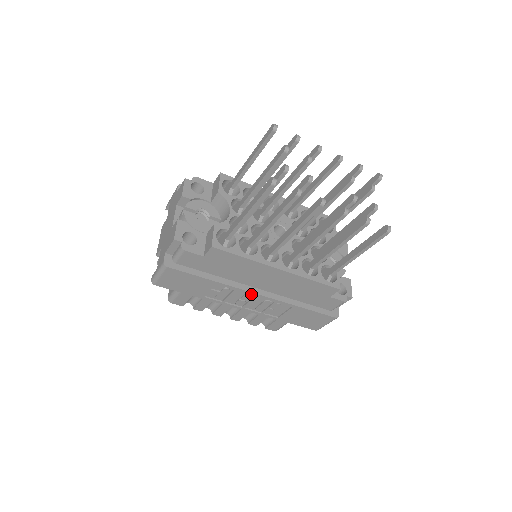
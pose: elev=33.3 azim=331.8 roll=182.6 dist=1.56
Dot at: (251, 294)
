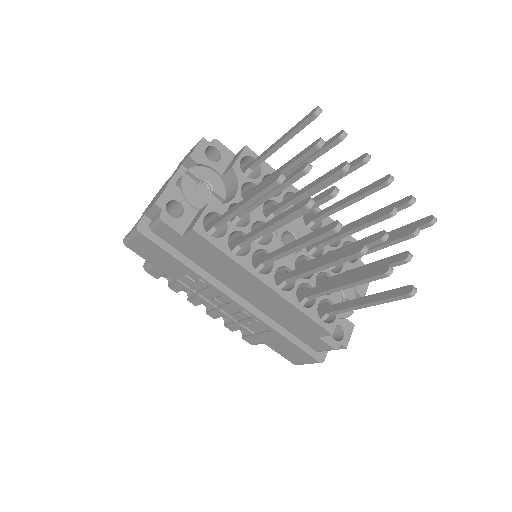
Dot at: (228, 298)
